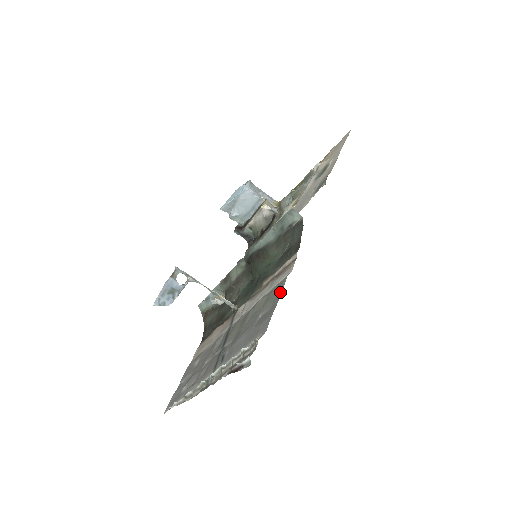
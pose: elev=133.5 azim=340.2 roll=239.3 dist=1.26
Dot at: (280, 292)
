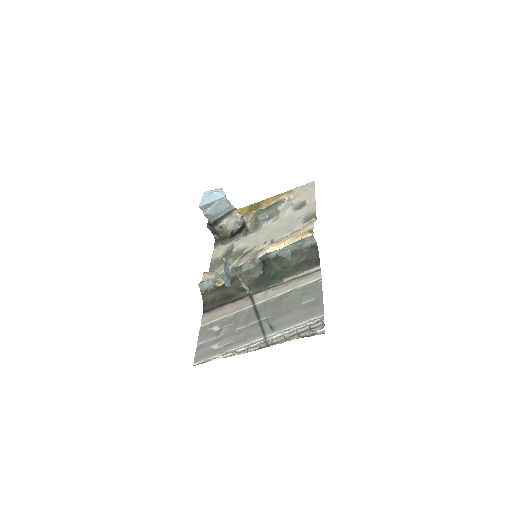
Dot at: (321, 290)
